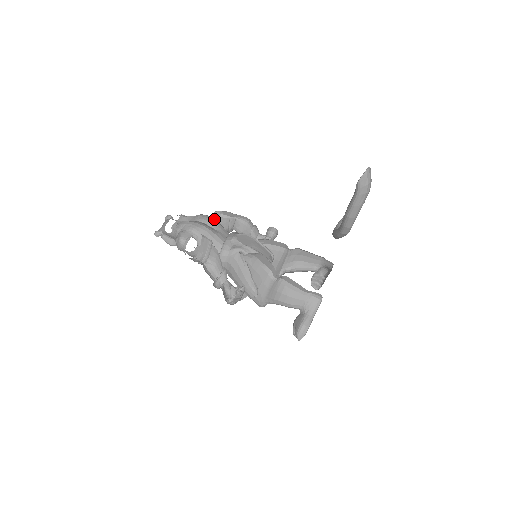
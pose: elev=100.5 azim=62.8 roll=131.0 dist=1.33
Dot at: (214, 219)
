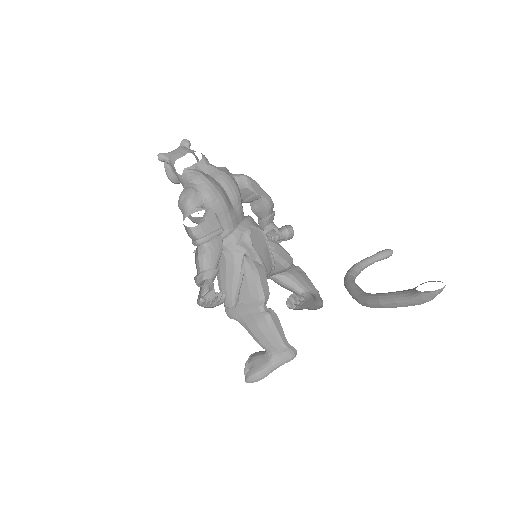
Dot at: (238, 190)
